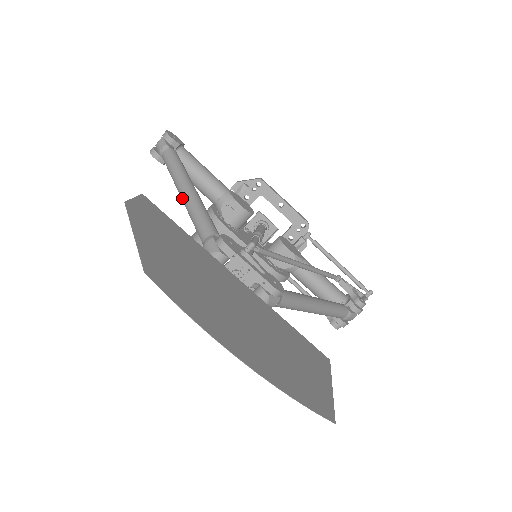
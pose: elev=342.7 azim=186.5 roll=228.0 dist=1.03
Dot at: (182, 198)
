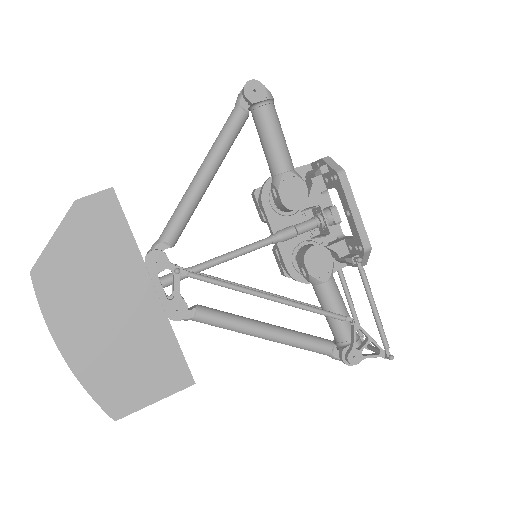
Dot at: (193, 180)
